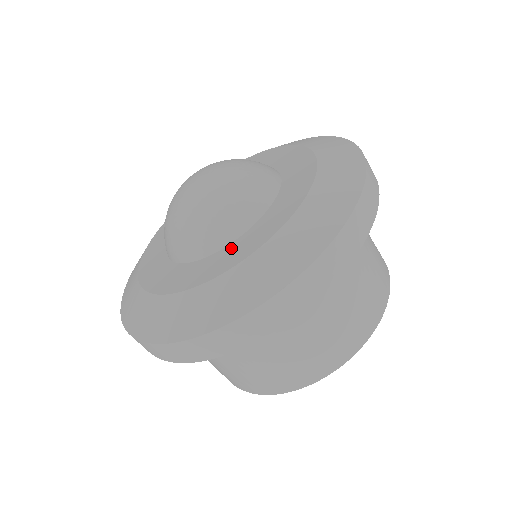
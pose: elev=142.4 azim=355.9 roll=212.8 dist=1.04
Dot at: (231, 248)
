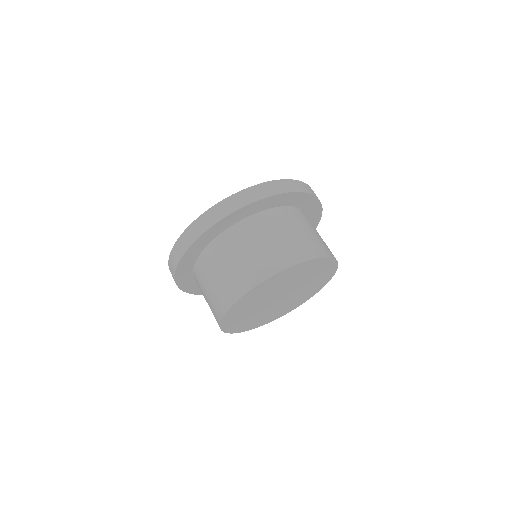
Dot at: occluded
